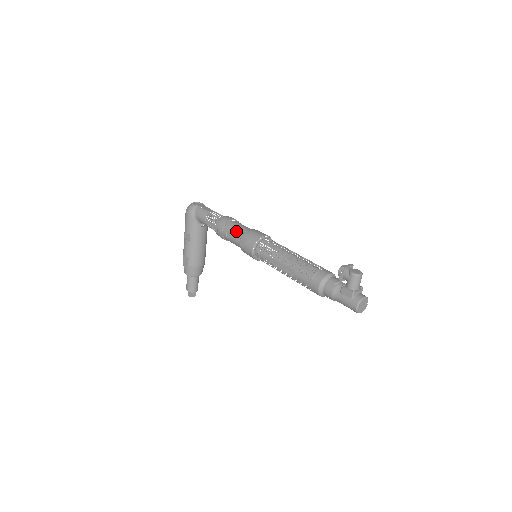
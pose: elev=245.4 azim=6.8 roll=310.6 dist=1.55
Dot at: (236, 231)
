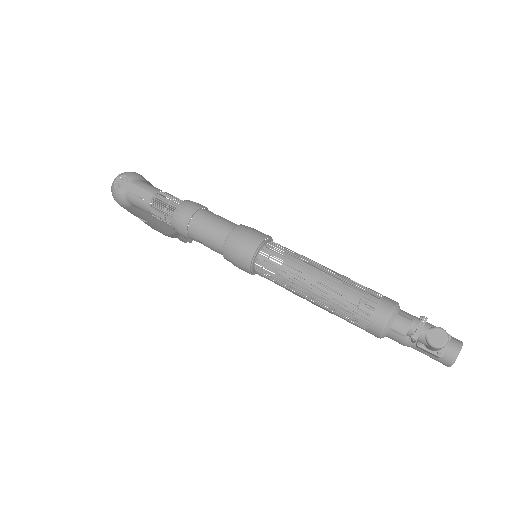
Dot at: (209, 243)
